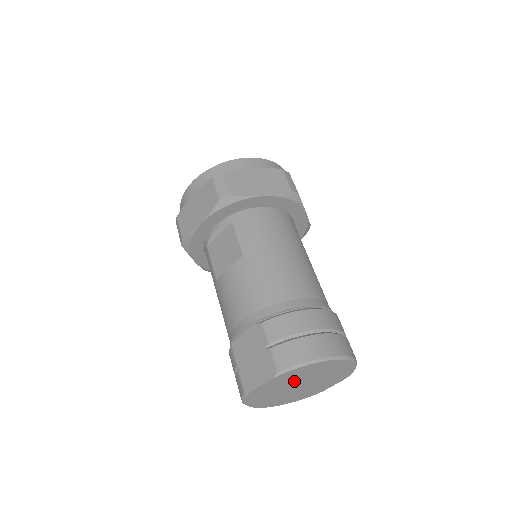
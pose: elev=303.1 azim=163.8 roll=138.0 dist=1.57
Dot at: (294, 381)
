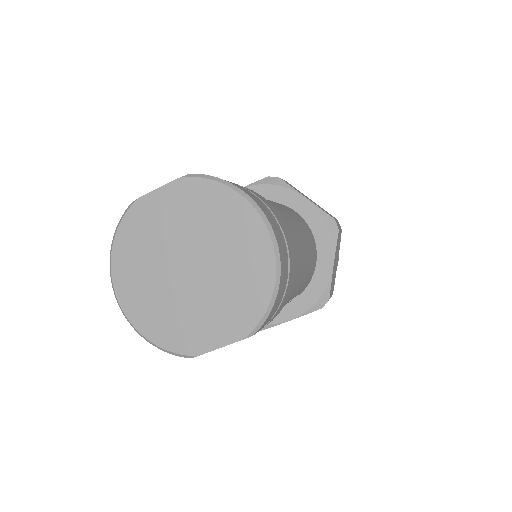
Dot at: (190, 233)
